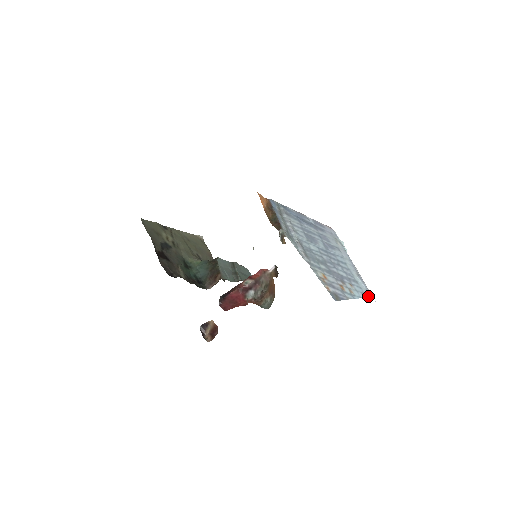
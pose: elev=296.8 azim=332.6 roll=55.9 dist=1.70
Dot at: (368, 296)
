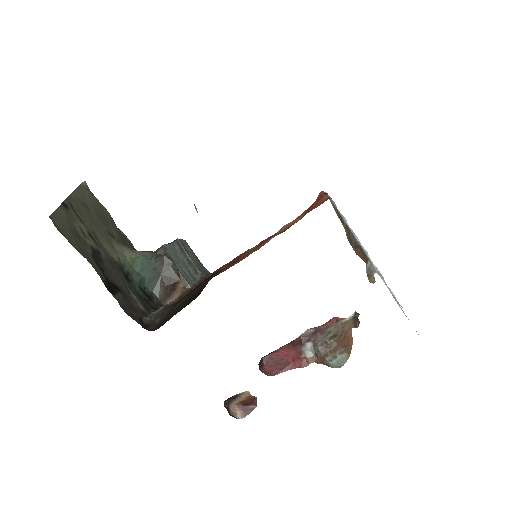
Dot at: occluded
